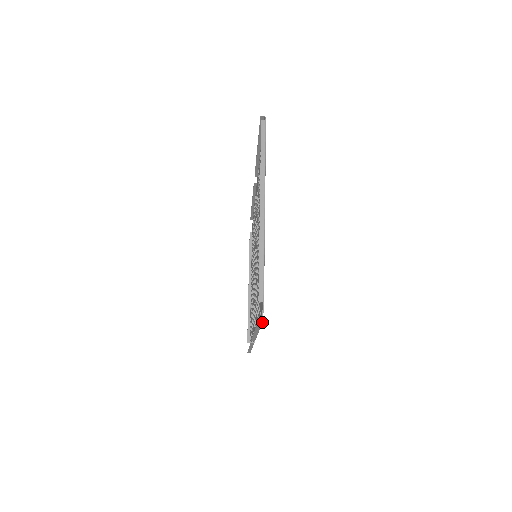
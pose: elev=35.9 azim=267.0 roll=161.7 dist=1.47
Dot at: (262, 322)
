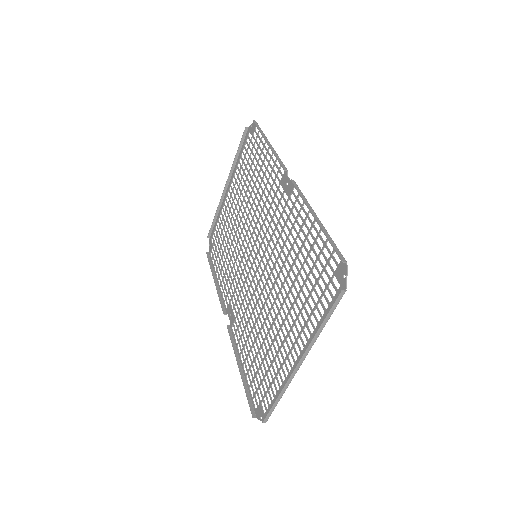
Dot at: (257, 418)
